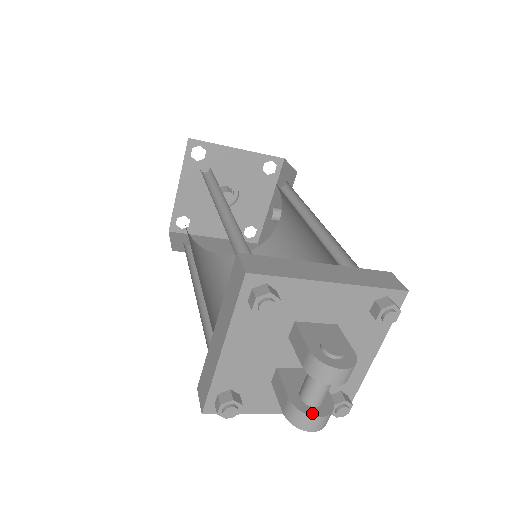
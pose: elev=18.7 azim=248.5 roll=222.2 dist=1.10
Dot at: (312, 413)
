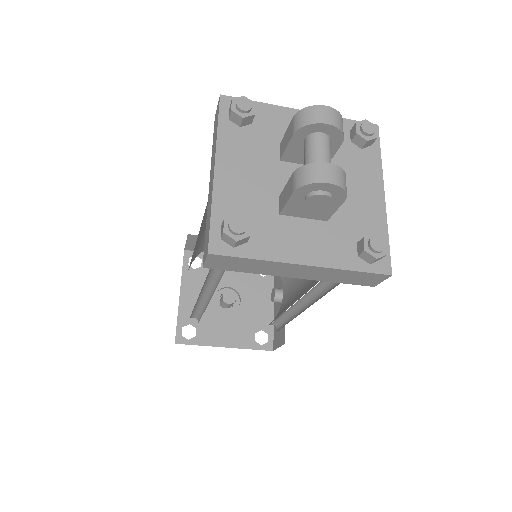
Dot at: (319, 164)
